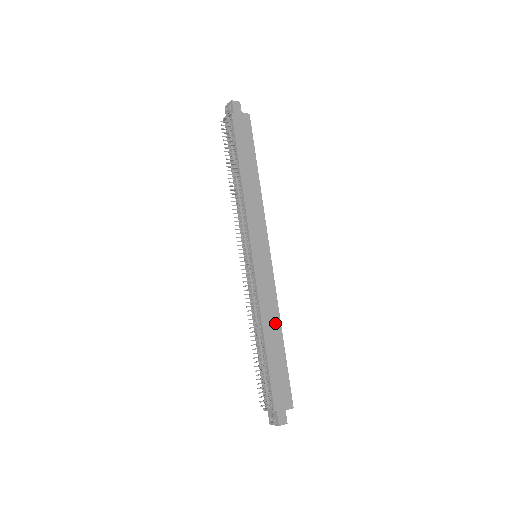
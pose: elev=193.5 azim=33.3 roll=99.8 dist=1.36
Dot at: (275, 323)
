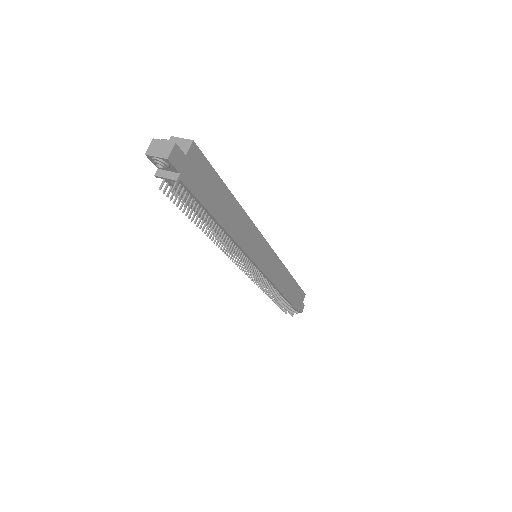
Dot at: (286, 278)
